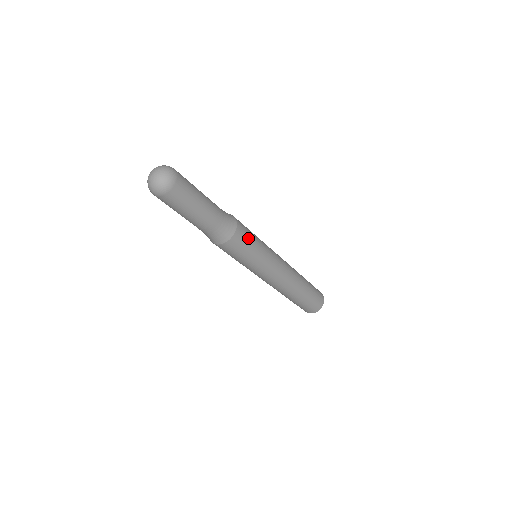
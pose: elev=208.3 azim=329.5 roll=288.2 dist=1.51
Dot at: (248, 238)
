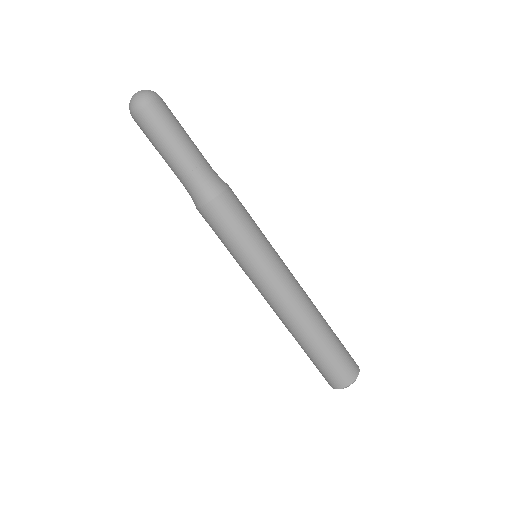
Dot at: (239, 213)
